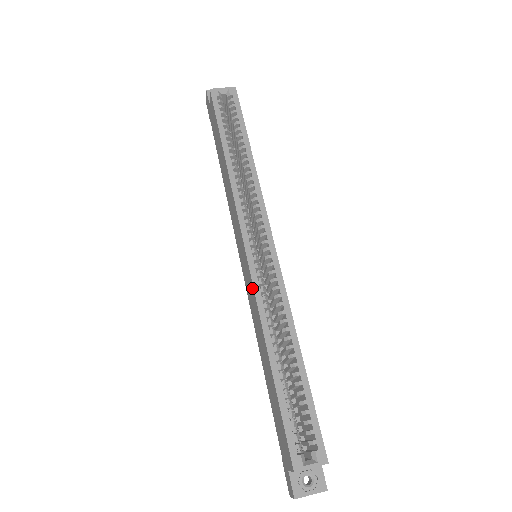
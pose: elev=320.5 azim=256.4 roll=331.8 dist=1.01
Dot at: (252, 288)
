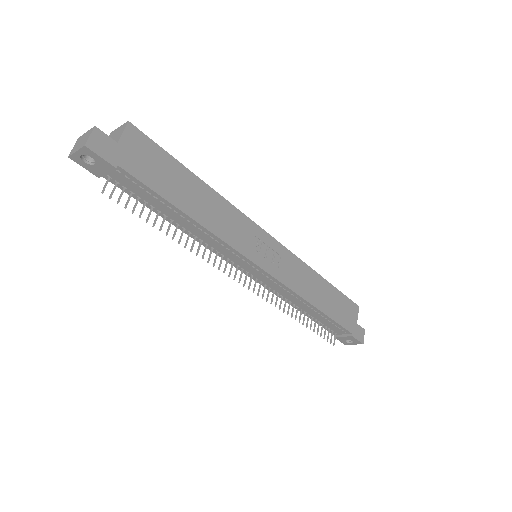
Dot at: occluded
